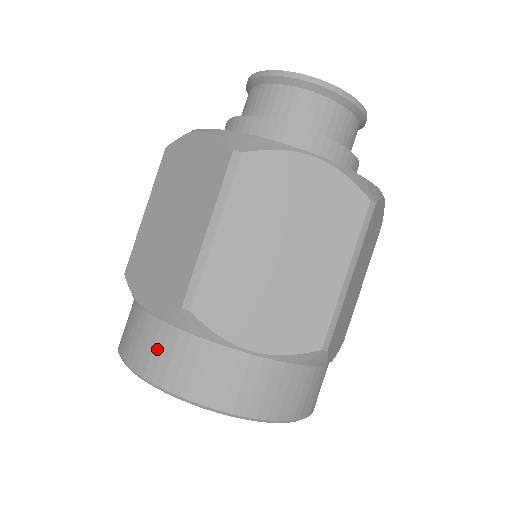
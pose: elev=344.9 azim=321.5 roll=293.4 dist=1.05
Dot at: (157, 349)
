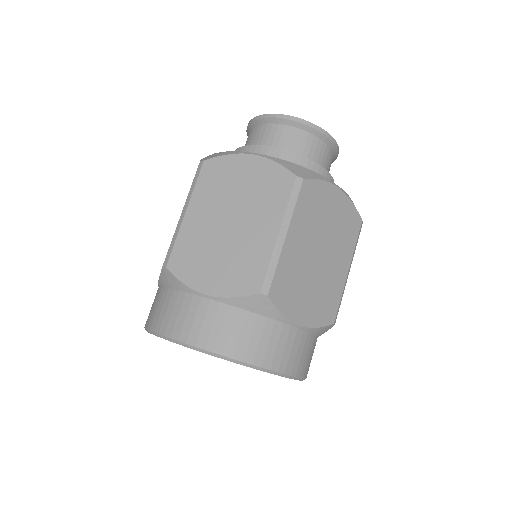
Dot at: (227, 328)
